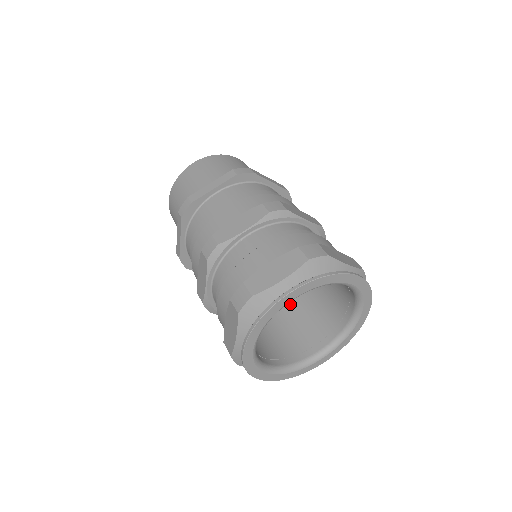
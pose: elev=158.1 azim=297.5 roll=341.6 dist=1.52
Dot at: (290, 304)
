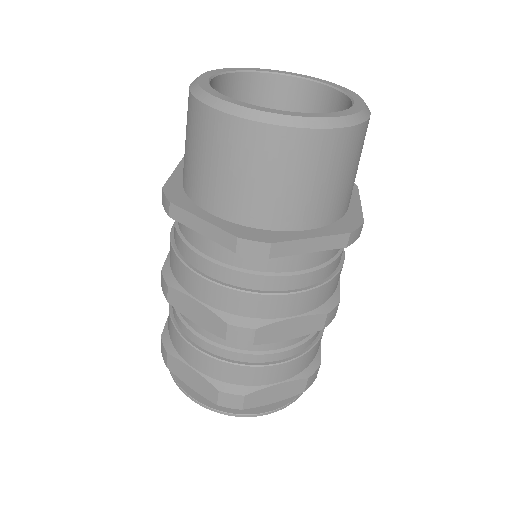
Dot at: occluded
